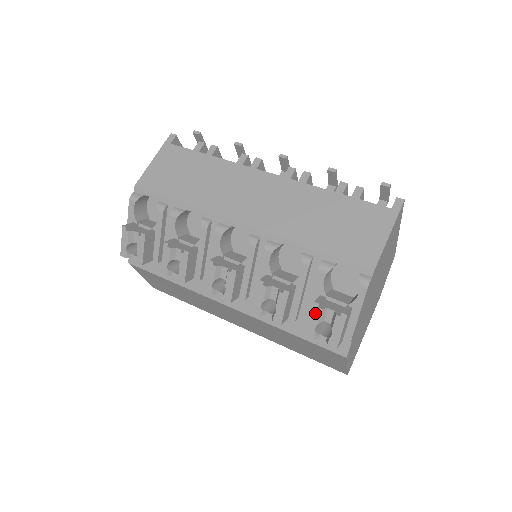
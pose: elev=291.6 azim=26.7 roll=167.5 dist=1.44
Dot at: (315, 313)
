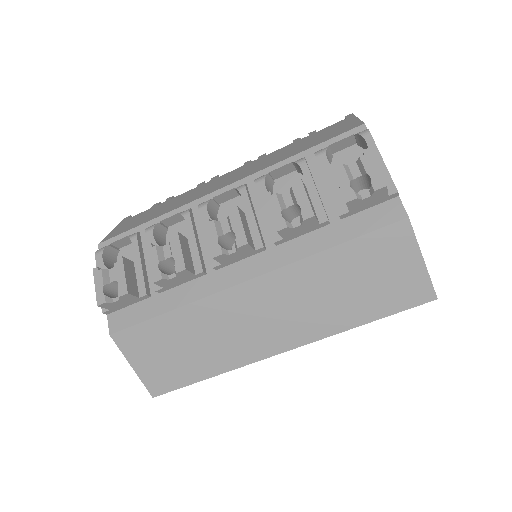
Dot at: (339, 173)
